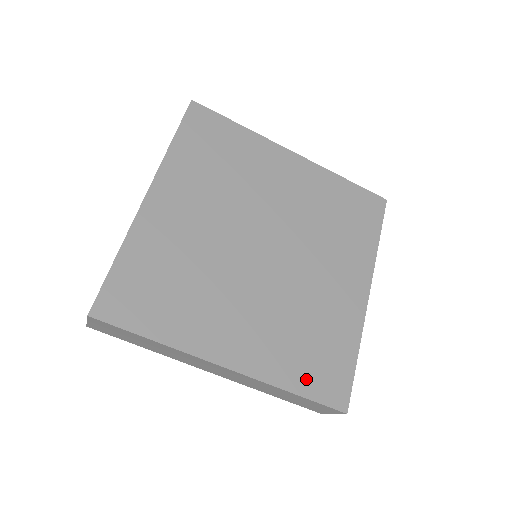
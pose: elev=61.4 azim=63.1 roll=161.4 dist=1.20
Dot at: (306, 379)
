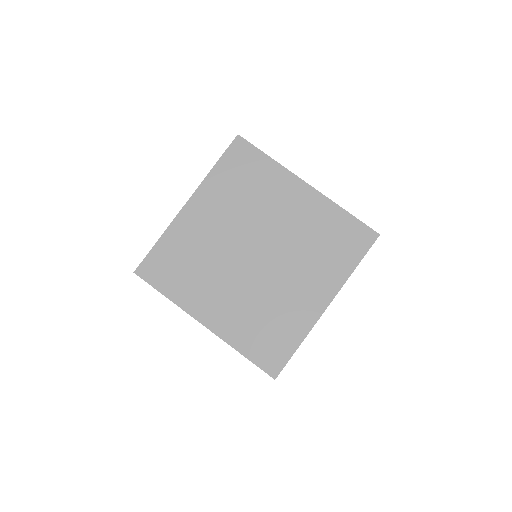
Dot at: (254, 348)
